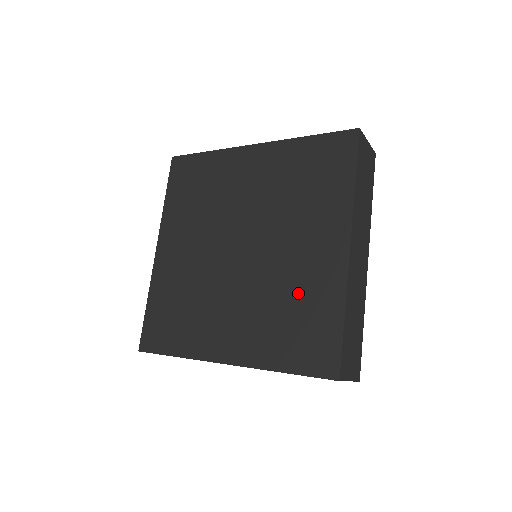
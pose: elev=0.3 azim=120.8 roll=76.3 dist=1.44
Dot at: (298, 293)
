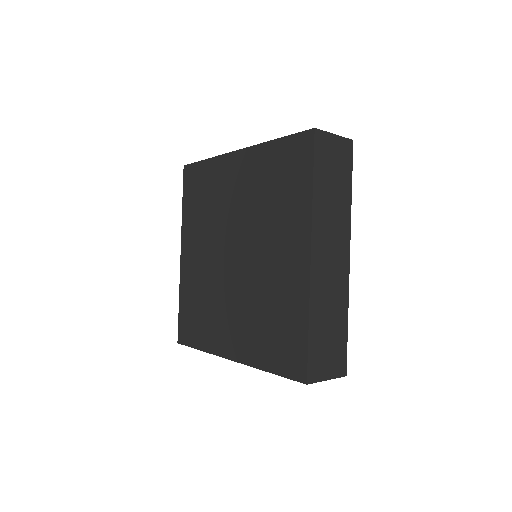
Dot at: (275, 300)
